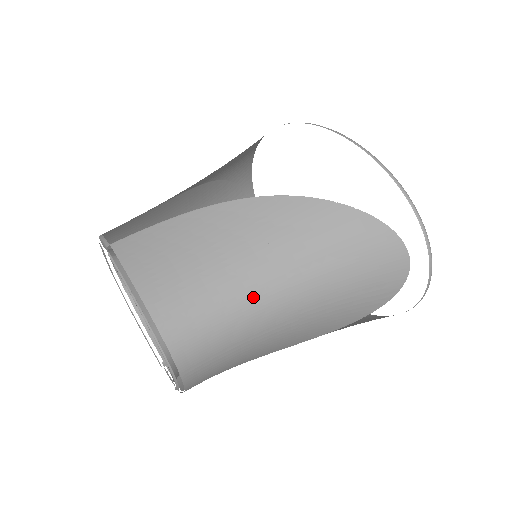
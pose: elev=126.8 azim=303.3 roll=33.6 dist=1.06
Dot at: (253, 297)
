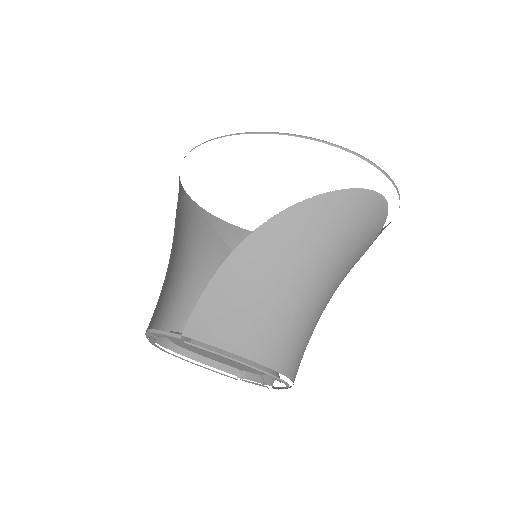
Dot at: (308, 298)
